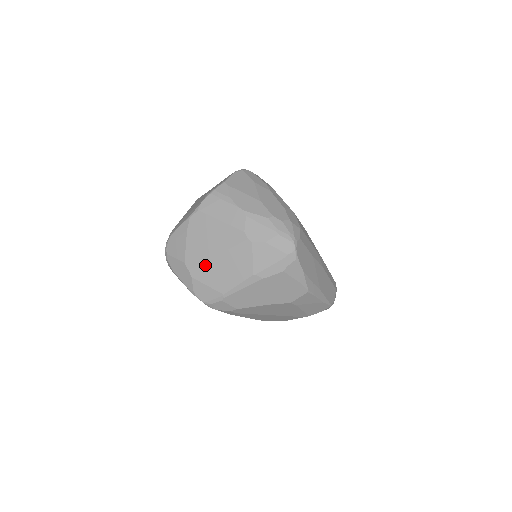
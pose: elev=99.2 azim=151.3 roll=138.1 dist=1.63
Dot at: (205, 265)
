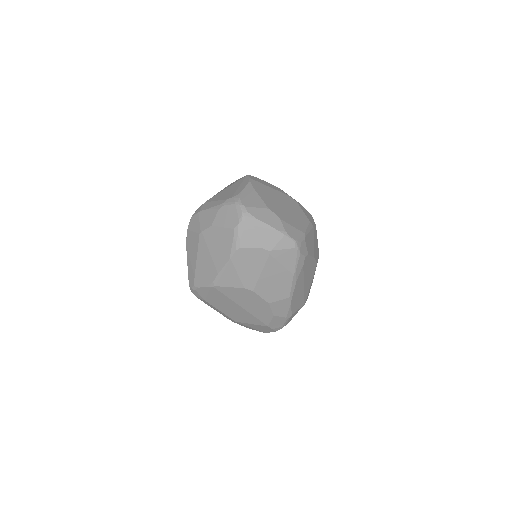
Dot at: (283, 211)
